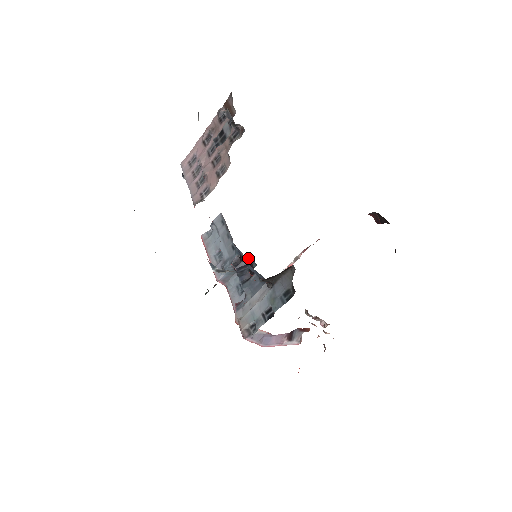
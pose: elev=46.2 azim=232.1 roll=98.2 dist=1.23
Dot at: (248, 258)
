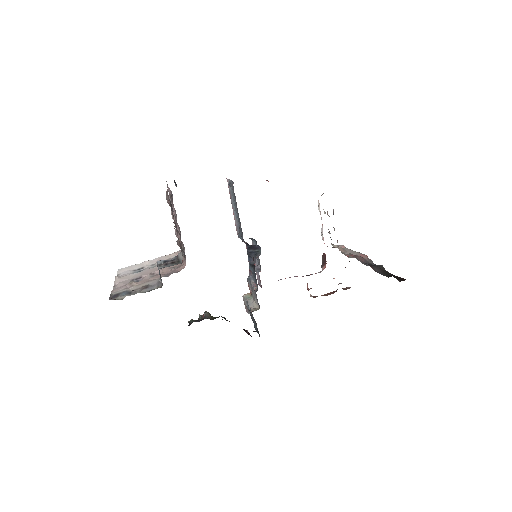
Dot at: occluded
